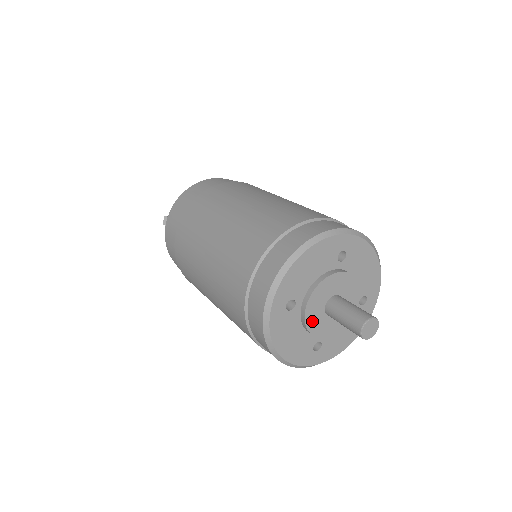
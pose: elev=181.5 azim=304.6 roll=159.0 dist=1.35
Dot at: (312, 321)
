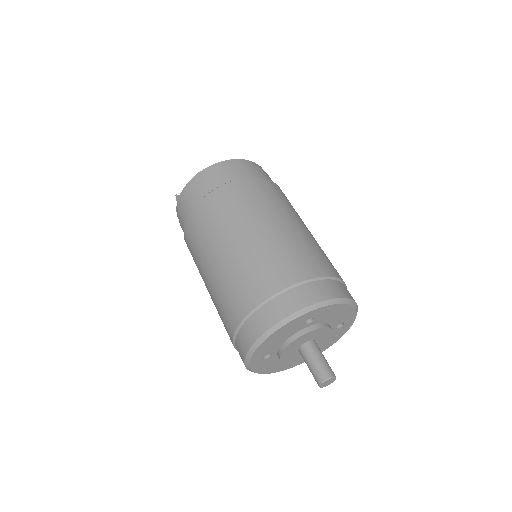
Dot at: (288, 358)
